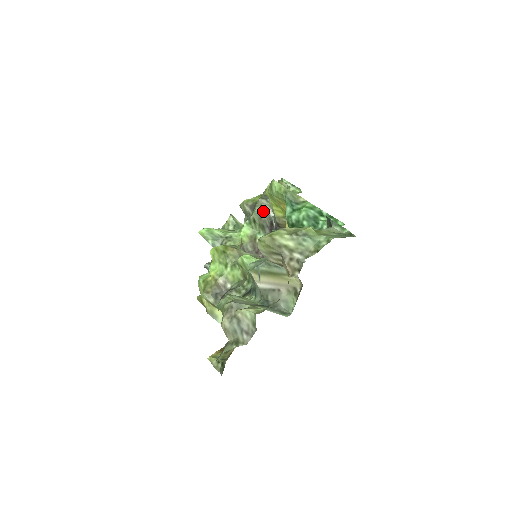
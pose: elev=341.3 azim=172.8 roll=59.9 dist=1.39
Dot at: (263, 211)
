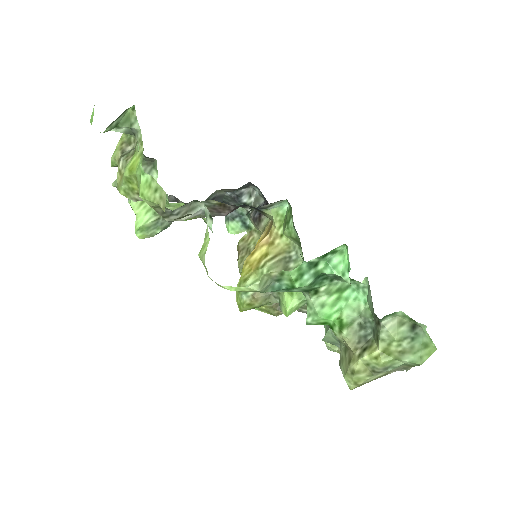
Dot at: (186, 219)
